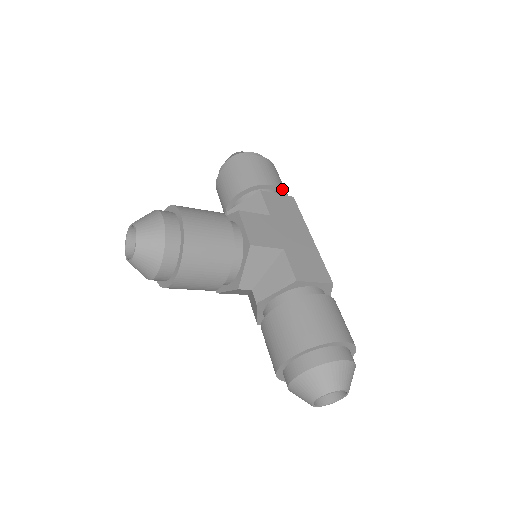
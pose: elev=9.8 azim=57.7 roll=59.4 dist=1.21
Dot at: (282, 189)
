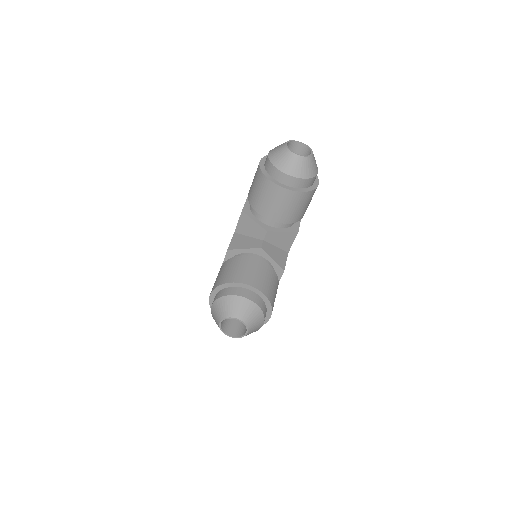
Dot at: occluded
